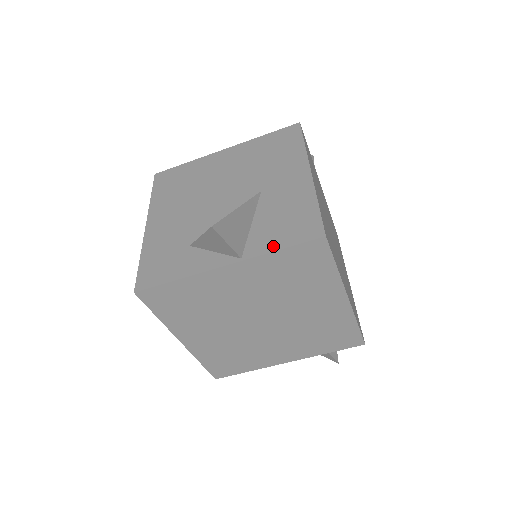
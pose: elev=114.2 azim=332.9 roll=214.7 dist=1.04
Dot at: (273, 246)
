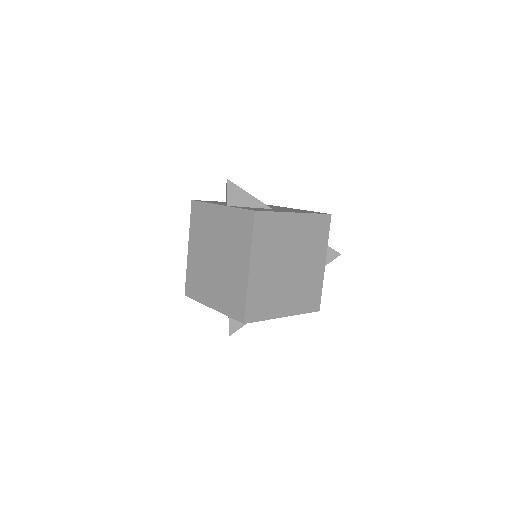
Dot at: (240, 207)
